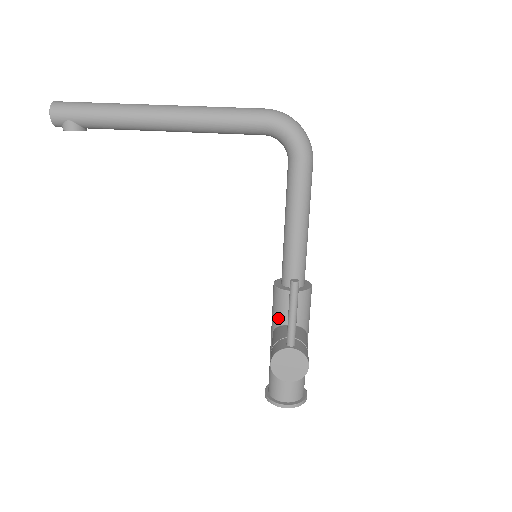
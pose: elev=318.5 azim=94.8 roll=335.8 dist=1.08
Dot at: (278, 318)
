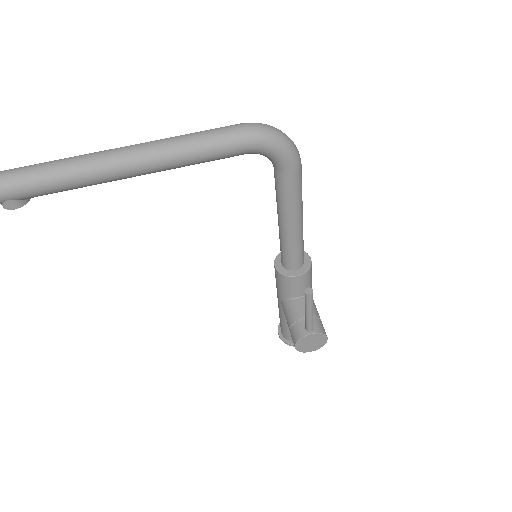
Dot at: (286, 294)
